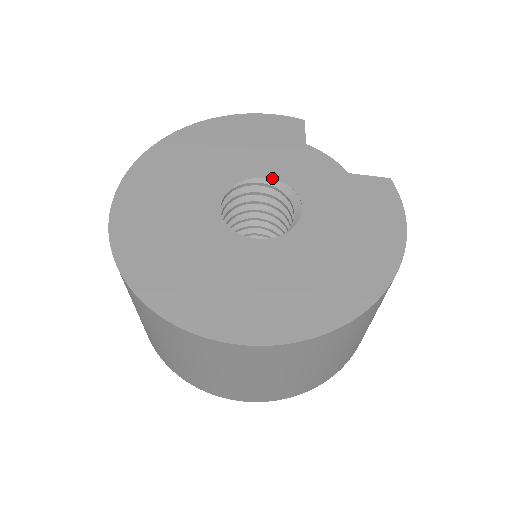
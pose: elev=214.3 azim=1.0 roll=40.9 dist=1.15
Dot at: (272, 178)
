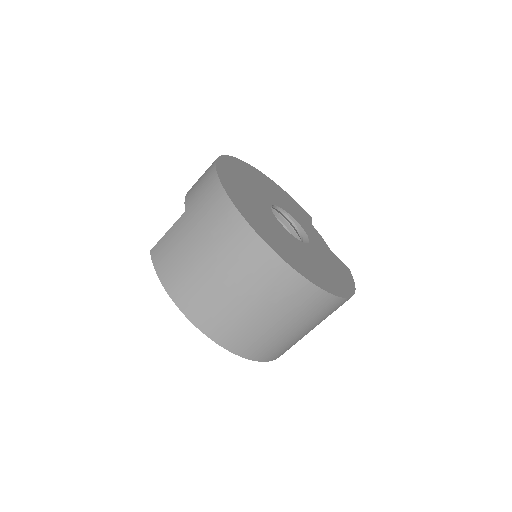
Dot at: (296, 220)
